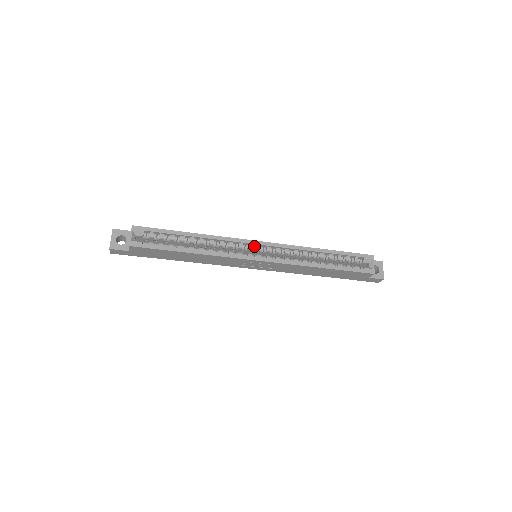
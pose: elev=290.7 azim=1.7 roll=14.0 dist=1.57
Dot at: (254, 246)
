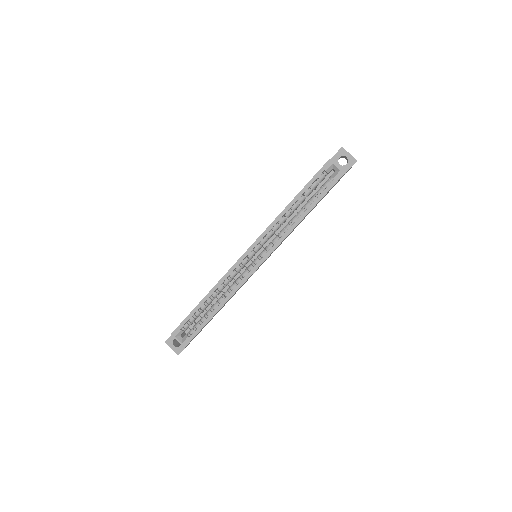
Dot at: (247, 256)
